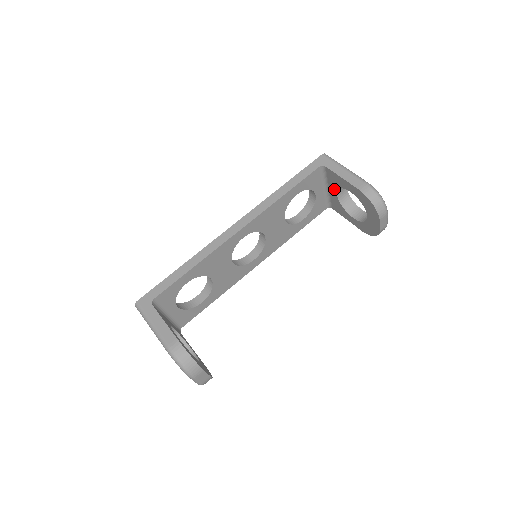
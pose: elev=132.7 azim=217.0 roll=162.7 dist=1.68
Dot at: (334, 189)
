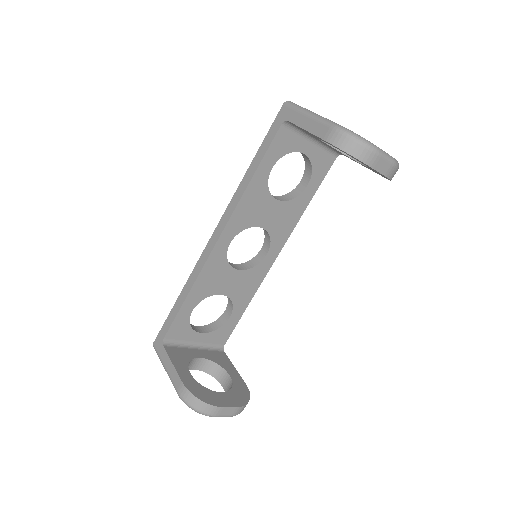
Dot at: (318, 139)
